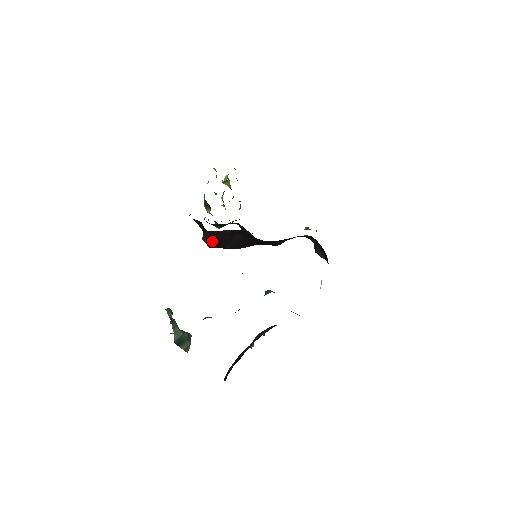
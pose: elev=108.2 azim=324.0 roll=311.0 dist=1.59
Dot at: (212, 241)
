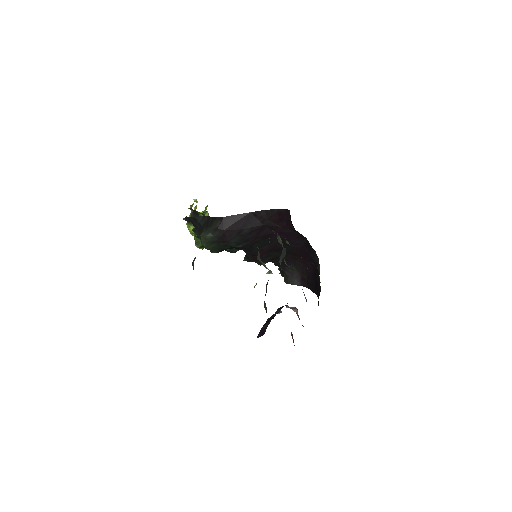
Dot at: (221, 230)
